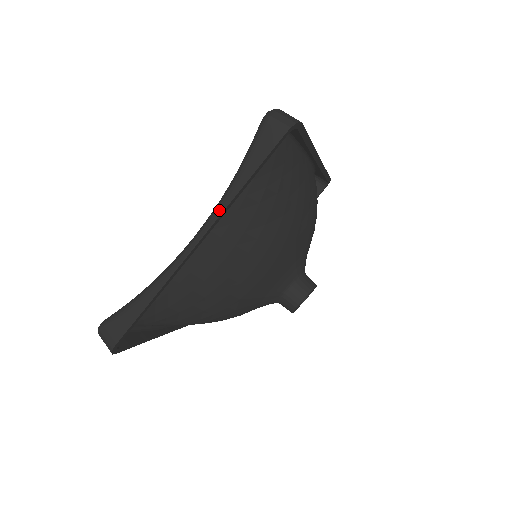
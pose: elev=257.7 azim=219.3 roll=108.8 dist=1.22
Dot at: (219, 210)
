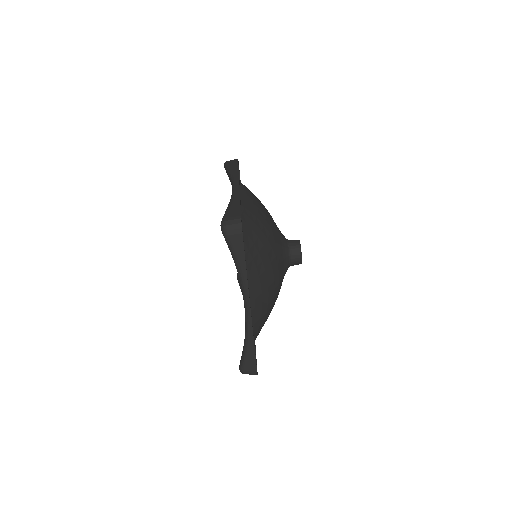
Dot at: (245, 287)
